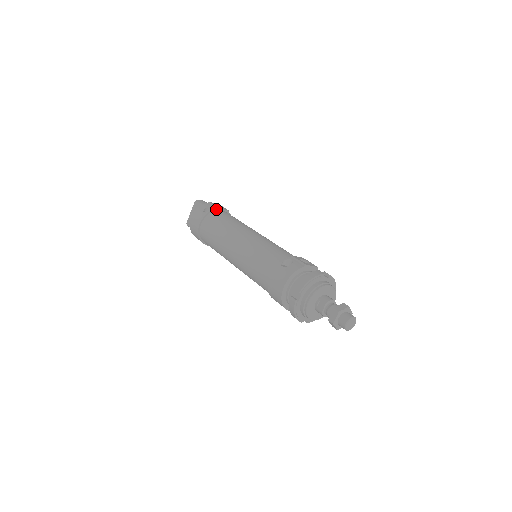
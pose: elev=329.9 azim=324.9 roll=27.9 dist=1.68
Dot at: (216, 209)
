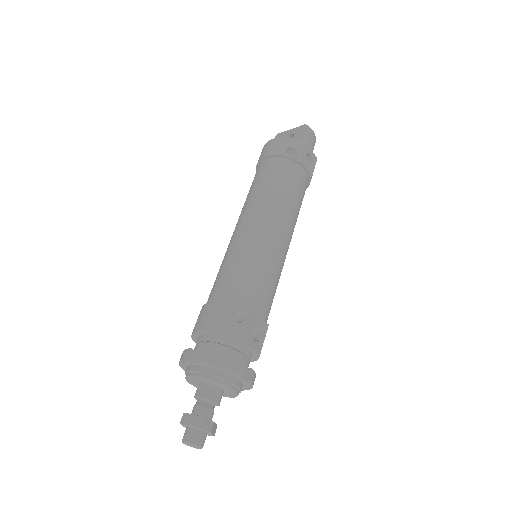
Dot at: (299, 162)
